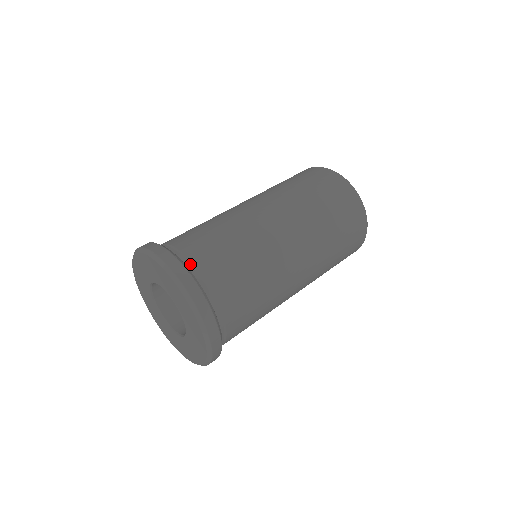
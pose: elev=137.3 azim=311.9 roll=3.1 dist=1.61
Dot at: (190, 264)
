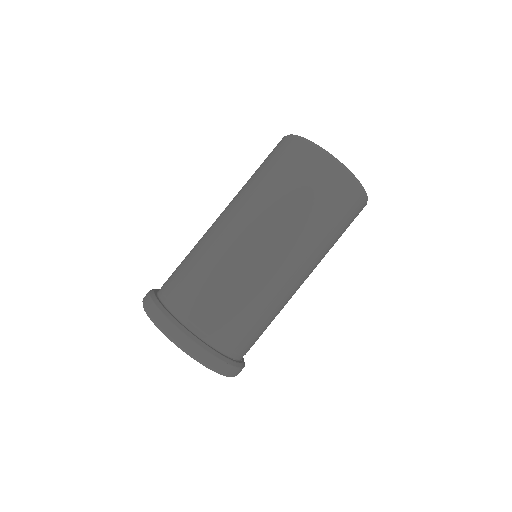
Dot at: (238, 356)
